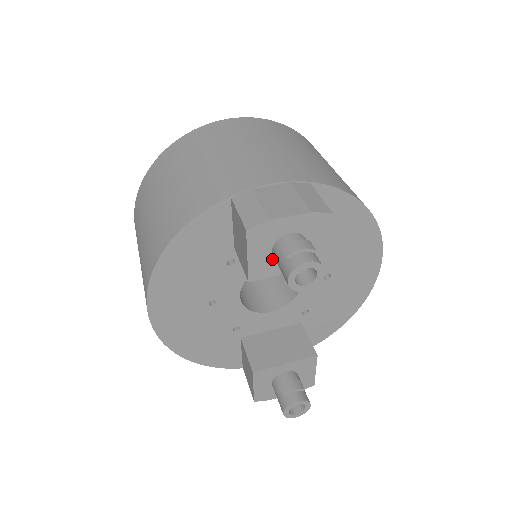
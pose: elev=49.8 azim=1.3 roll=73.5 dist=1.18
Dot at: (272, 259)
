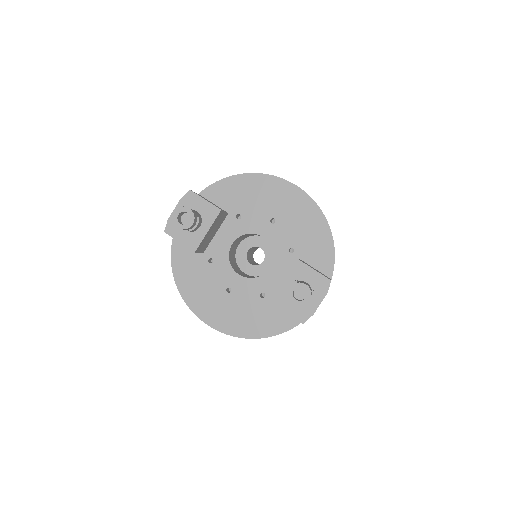
Dot at: (191, 233)
